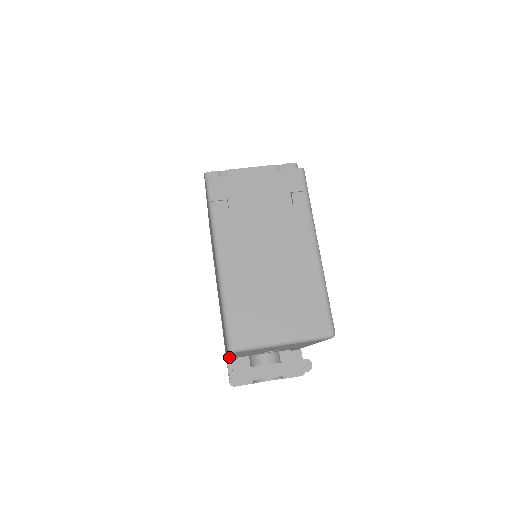
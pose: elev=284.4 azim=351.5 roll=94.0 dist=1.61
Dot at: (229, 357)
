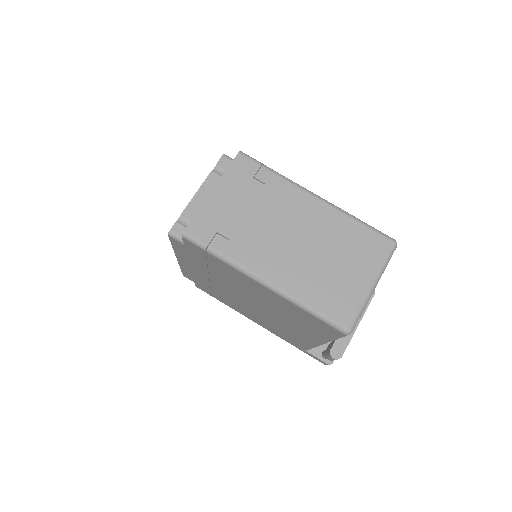
Dot at: occluded
